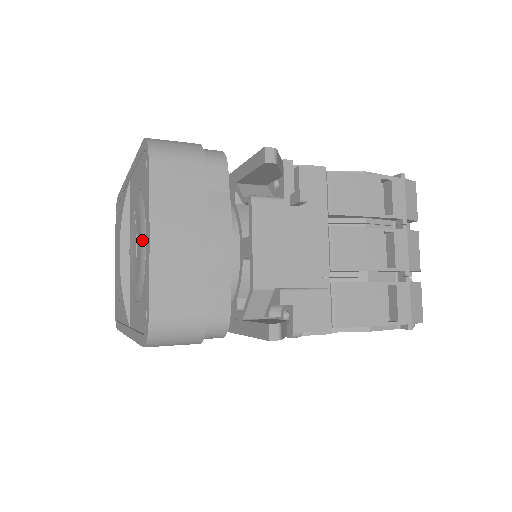
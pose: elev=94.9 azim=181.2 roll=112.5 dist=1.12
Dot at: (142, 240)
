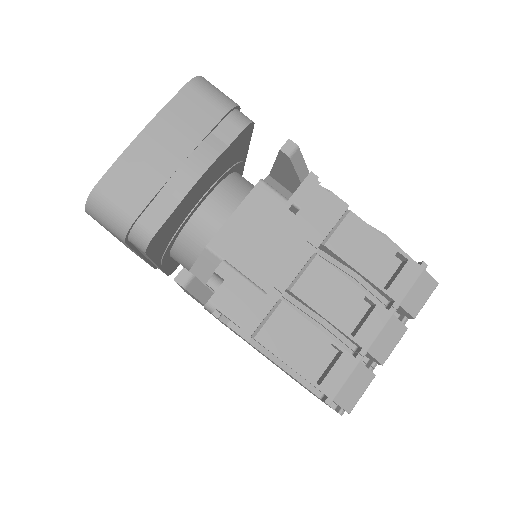
Dot at: occluded
